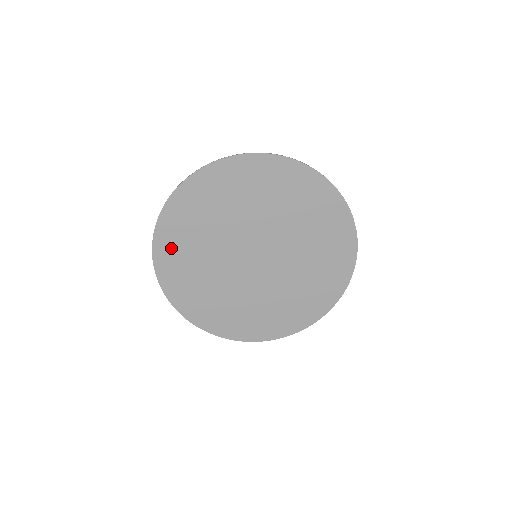
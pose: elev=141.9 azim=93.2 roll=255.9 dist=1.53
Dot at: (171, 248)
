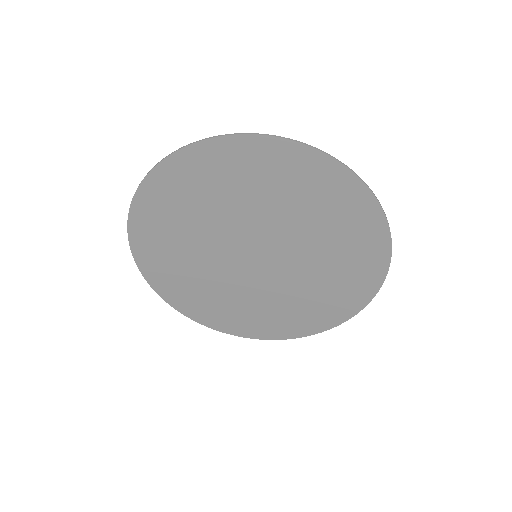
Dot at: (151, 232)
